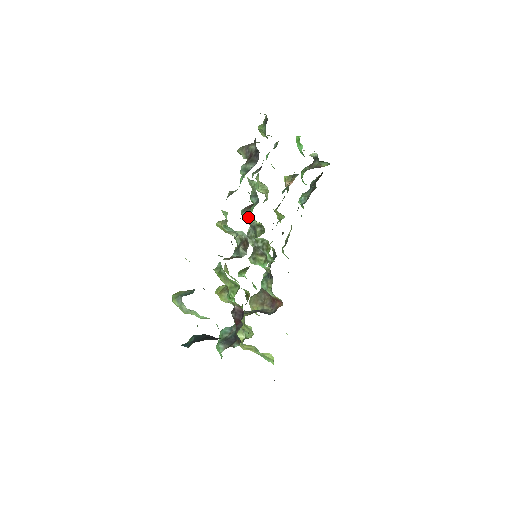
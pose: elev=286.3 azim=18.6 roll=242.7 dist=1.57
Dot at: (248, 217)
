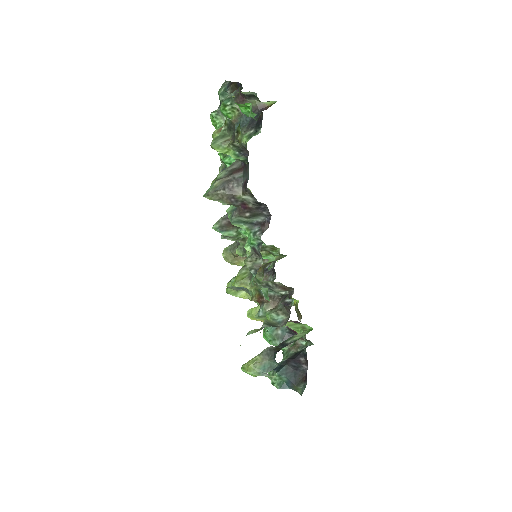
Dot at: (237, 237)
